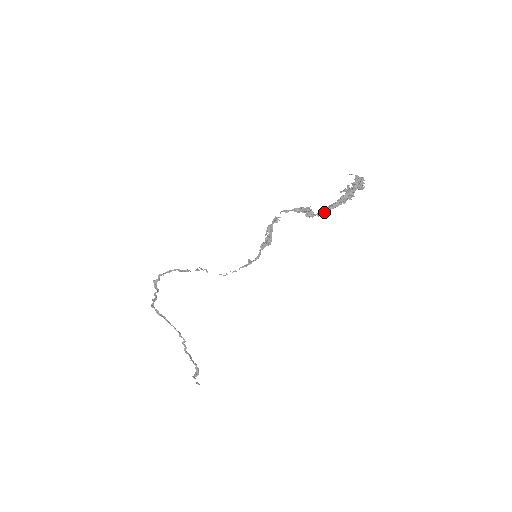
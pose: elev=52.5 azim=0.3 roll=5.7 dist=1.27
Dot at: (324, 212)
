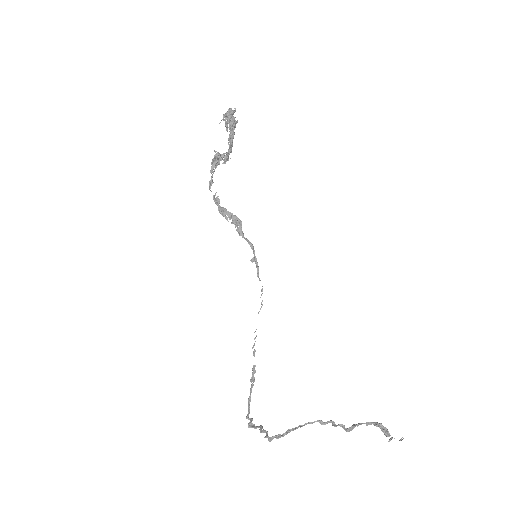
Dot at: (231, 145)
